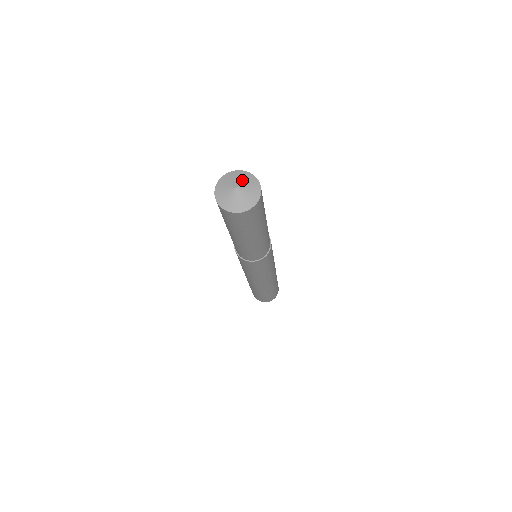
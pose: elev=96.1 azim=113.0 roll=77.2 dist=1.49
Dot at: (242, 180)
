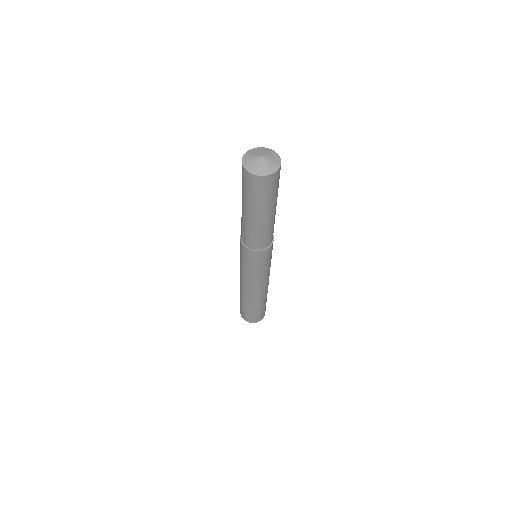
Dot at: (271, 158)
